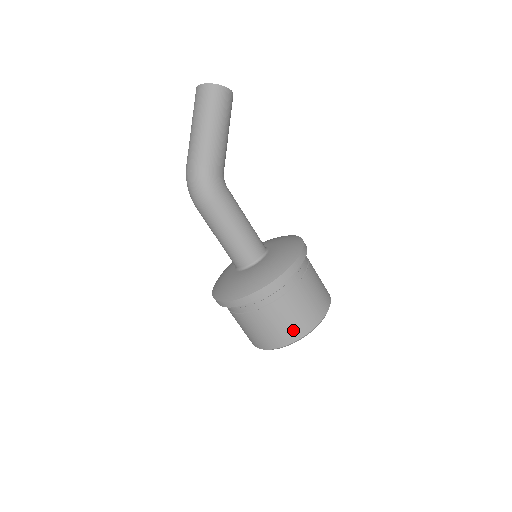
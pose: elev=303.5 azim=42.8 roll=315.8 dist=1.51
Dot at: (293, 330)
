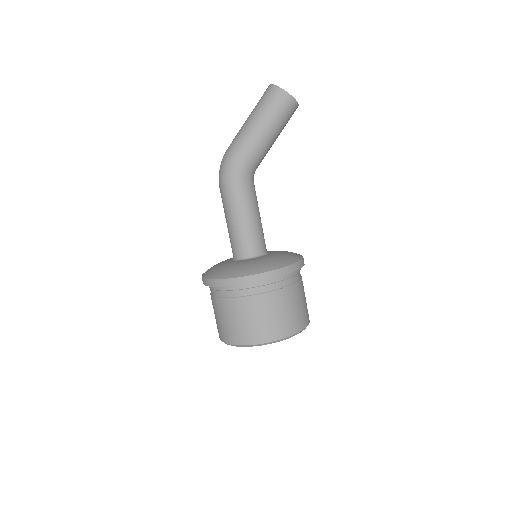
Dot at: (241, 333)
